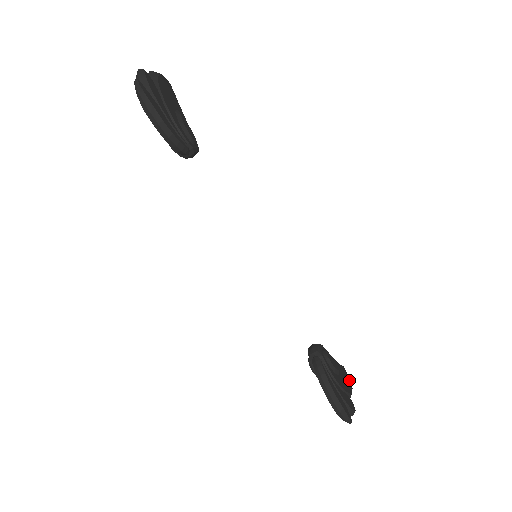
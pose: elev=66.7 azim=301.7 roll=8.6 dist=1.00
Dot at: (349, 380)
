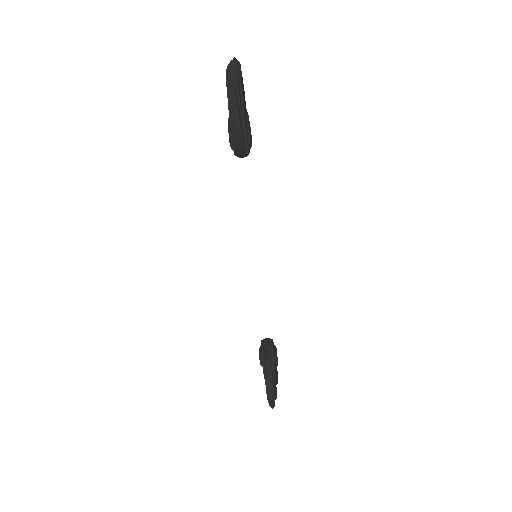
Dot at: occluded
